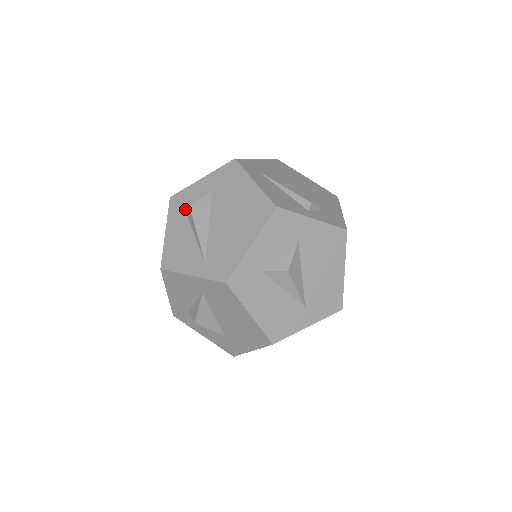
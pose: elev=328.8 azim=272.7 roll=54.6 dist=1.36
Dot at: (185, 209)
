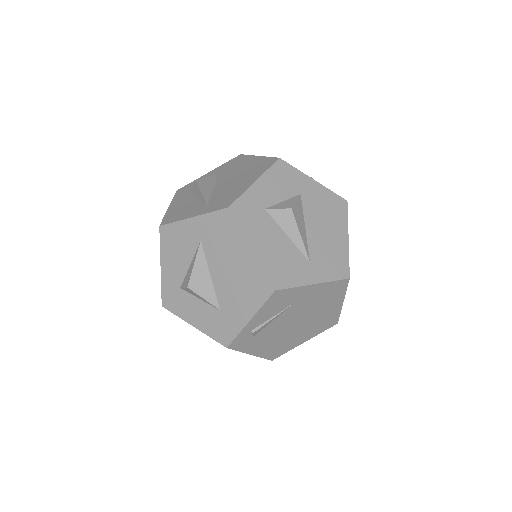
Dot at: (191, 189)
